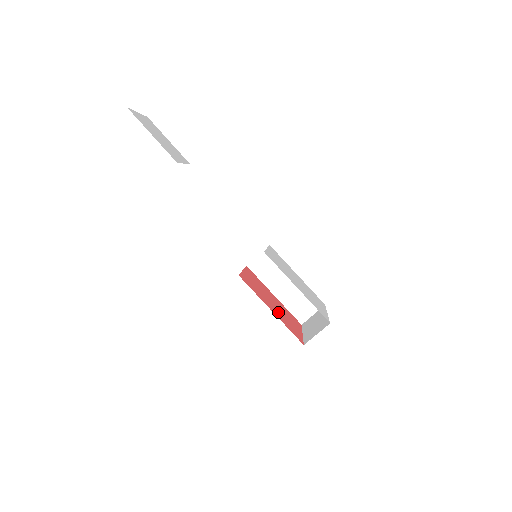
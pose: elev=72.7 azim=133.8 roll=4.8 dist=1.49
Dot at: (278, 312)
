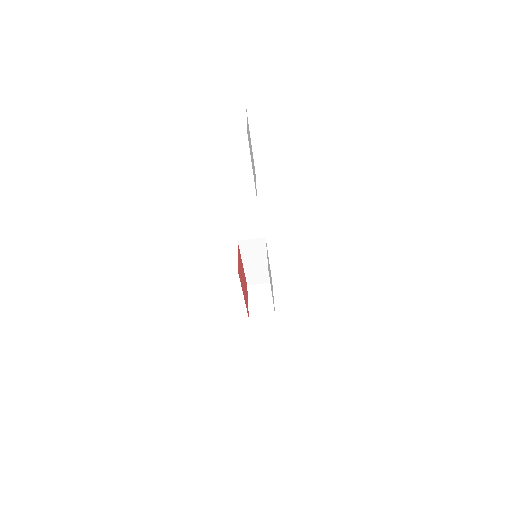
Dot at: occluded
